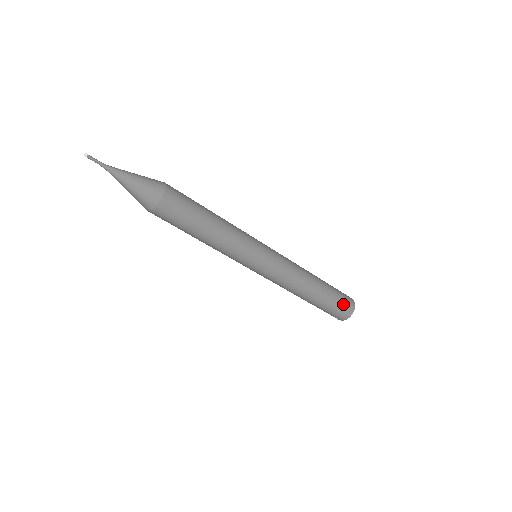
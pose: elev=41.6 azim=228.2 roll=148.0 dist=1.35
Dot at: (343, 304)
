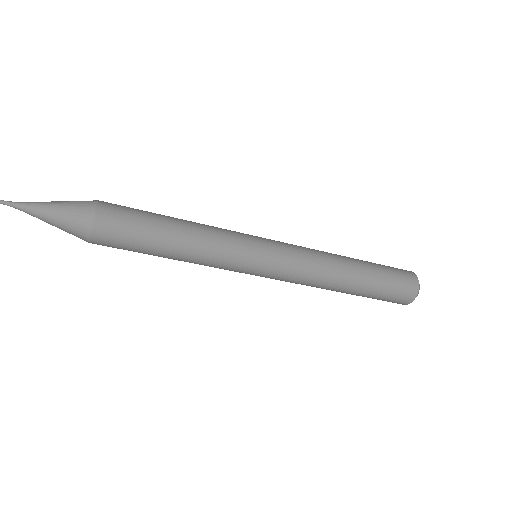
Dot at: (398, 273)
